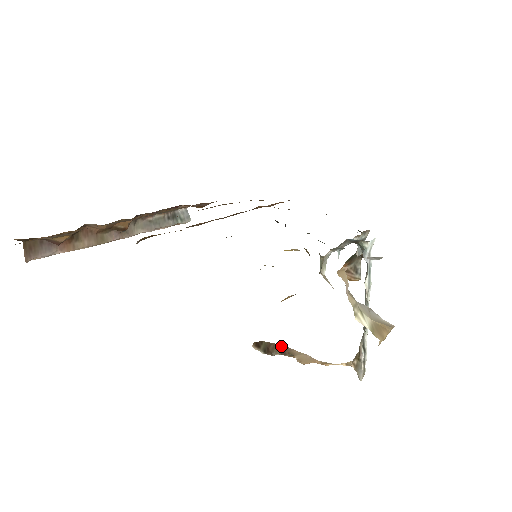
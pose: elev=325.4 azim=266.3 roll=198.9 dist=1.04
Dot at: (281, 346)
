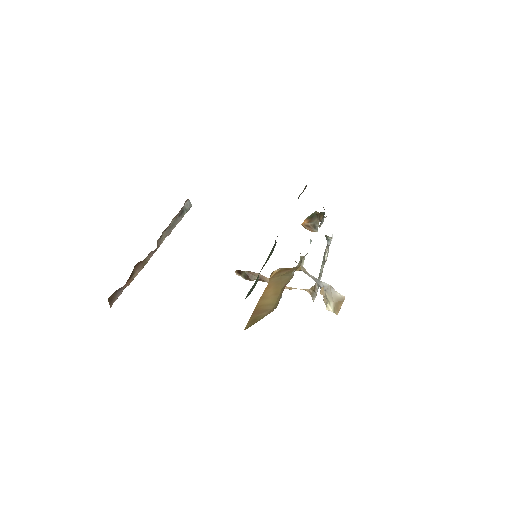
Dot at: (257, 275)
